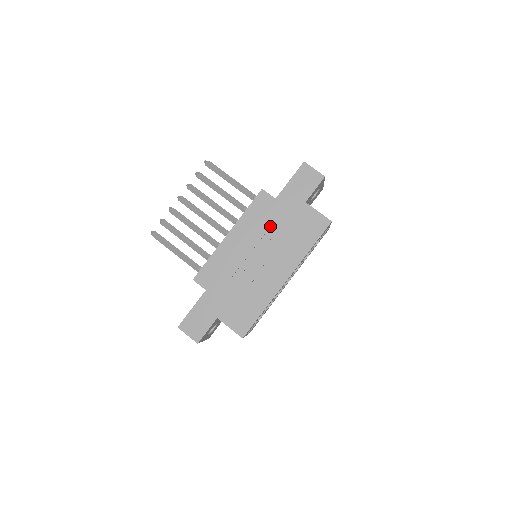
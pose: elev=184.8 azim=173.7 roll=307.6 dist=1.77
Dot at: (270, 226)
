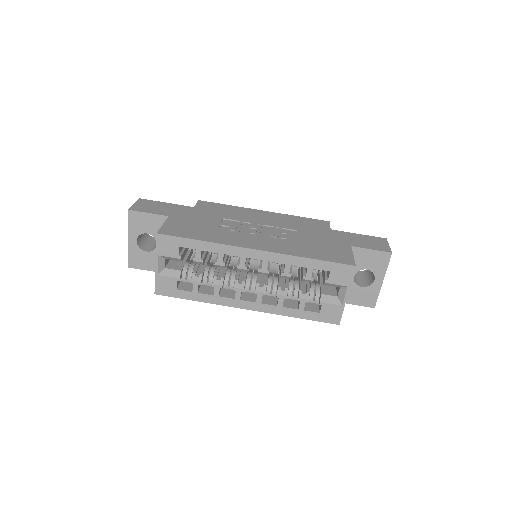
Dot at: (300, 230)
